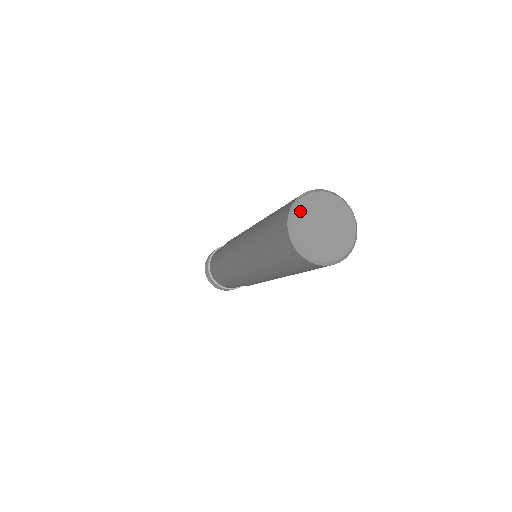
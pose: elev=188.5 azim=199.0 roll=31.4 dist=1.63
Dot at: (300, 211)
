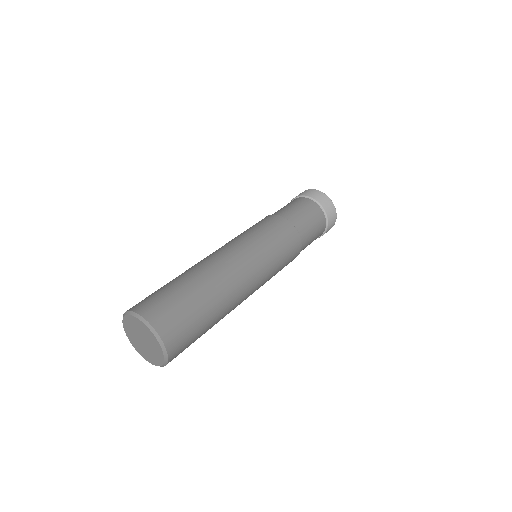
Dot at: (126, 322)
